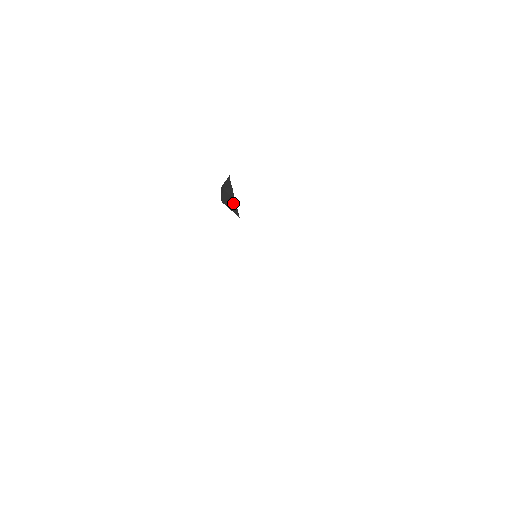
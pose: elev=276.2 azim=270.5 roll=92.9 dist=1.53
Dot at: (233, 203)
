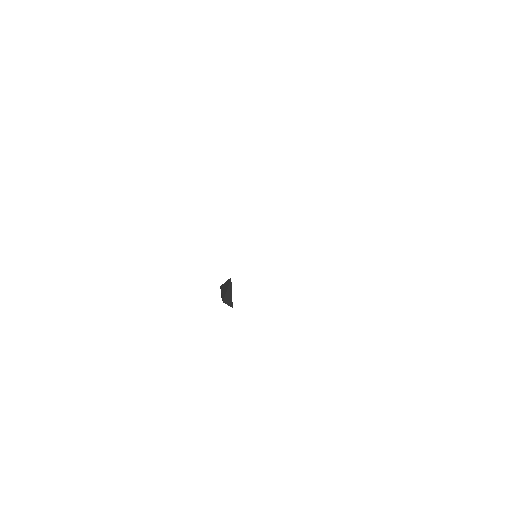
Dot at: occluded
